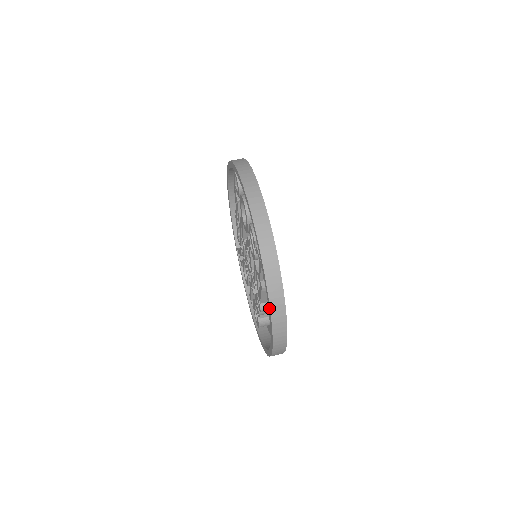
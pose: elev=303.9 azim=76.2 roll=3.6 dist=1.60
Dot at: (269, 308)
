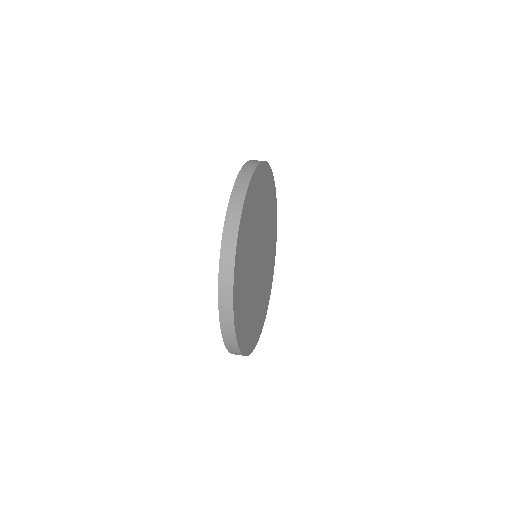
Dot at: occluded
